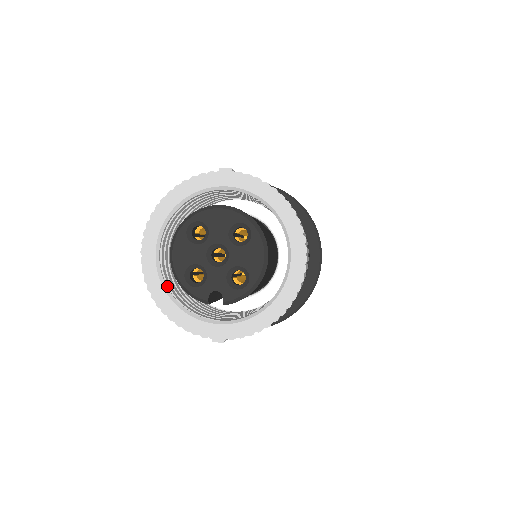
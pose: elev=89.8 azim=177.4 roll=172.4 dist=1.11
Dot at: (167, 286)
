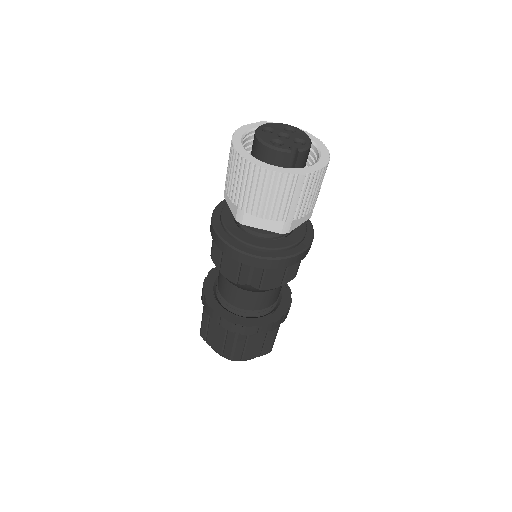
Dot at: (257, 160)
